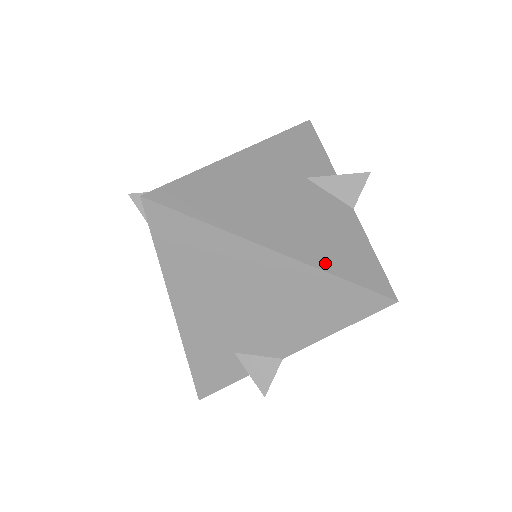
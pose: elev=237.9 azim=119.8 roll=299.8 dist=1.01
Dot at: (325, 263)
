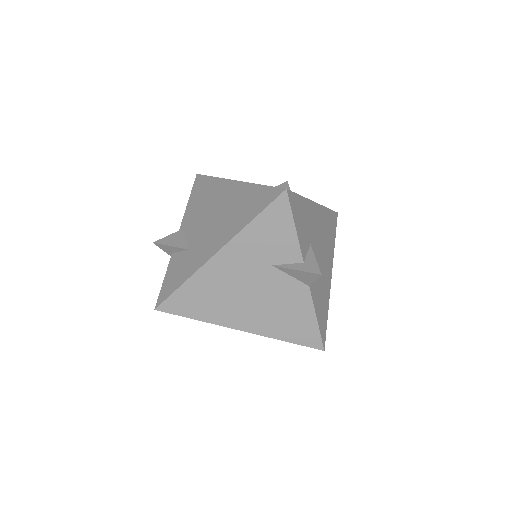
Dot at: (276, 334)
